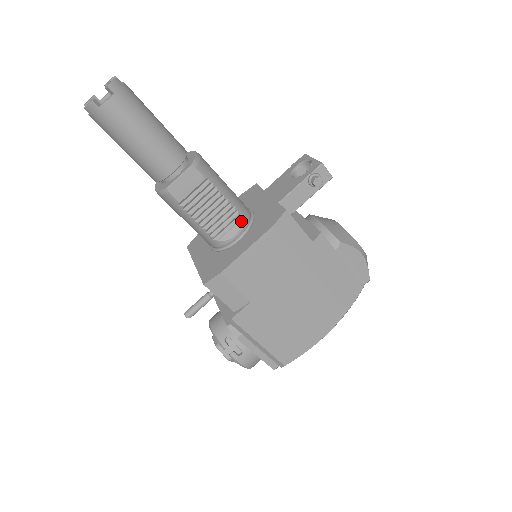
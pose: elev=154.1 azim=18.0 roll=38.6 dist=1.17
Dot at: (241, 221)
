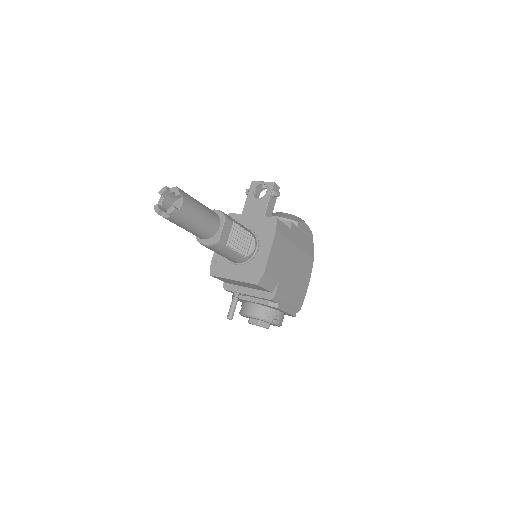
Dot at: (253, 238)
